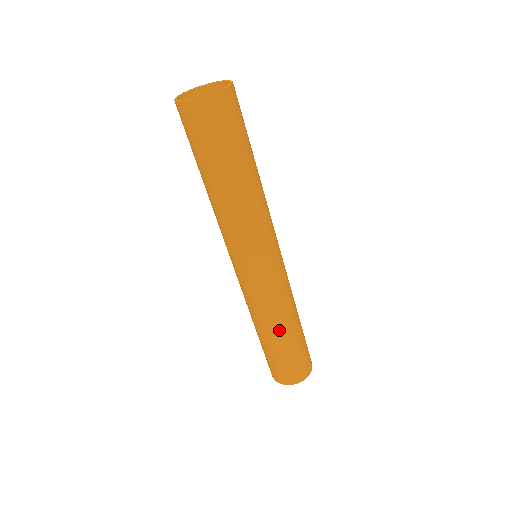
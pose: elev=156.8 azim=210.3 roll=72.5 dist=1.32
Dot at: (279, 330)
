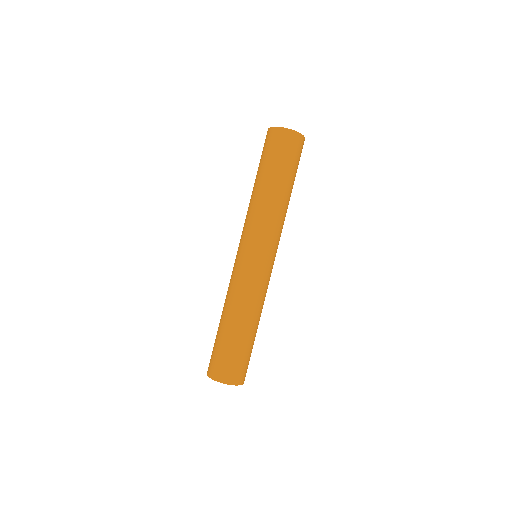
Dot at: (226, 313)
